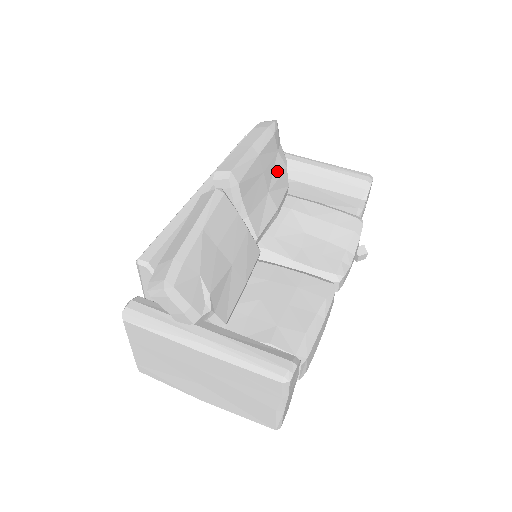
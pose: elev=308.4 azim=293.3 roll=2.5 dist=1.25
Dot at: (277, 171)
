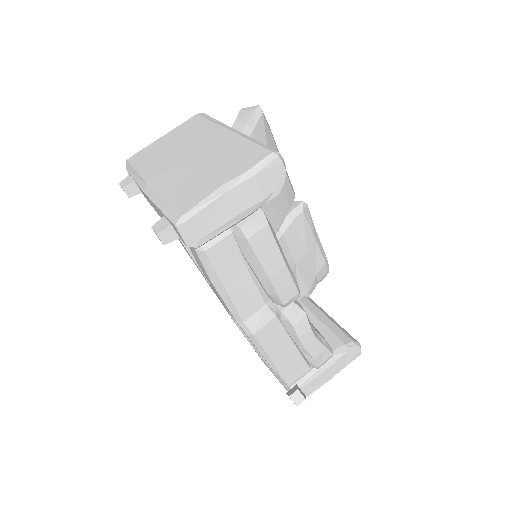
Dot at: (307, 276)
